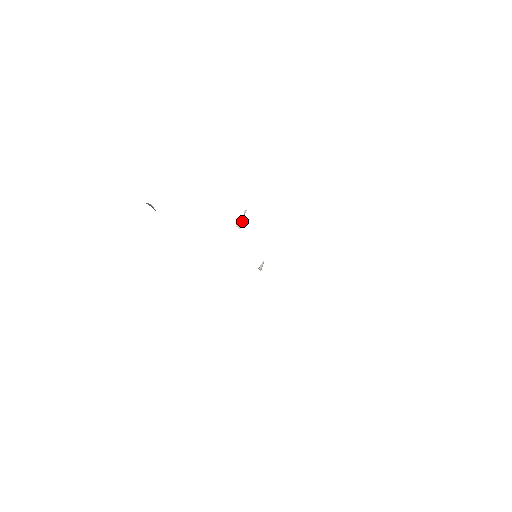
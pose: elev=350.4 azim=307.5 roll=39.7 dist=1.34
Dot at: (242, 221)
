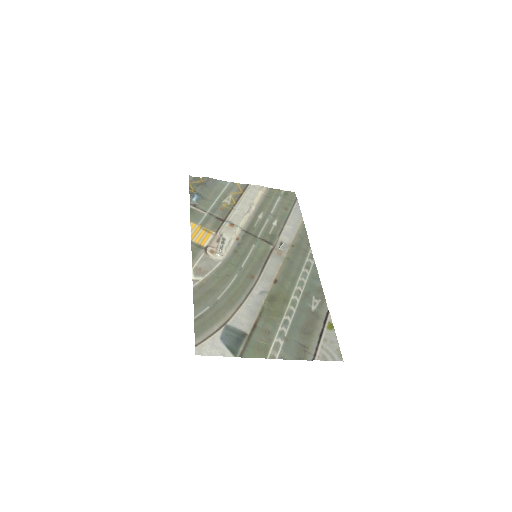
Dot at: (221, 251)
